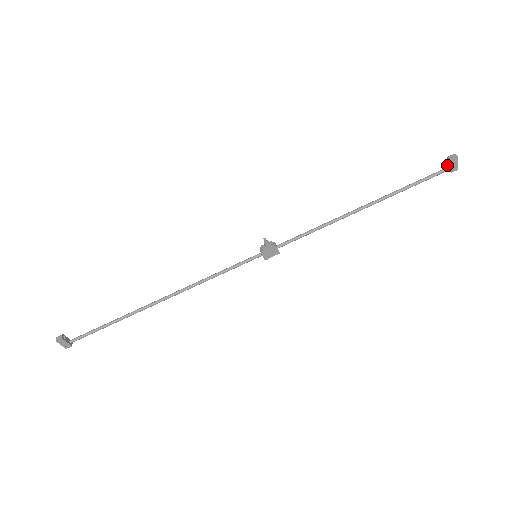
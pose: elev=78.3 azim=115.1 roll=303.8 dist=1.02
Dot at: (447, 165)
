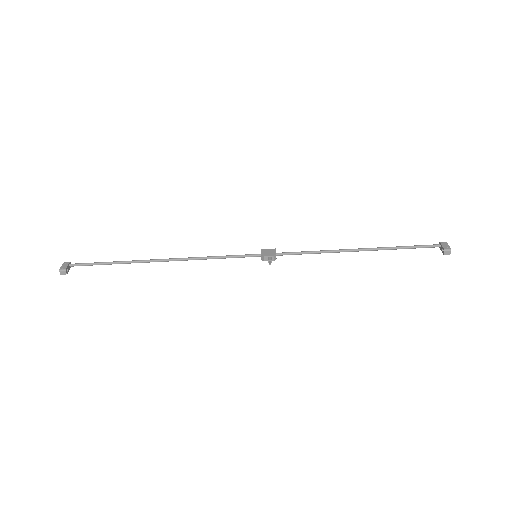
Dot at: (441, 245)
